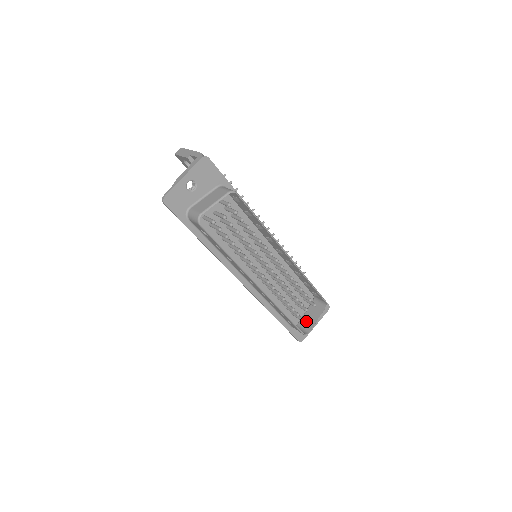
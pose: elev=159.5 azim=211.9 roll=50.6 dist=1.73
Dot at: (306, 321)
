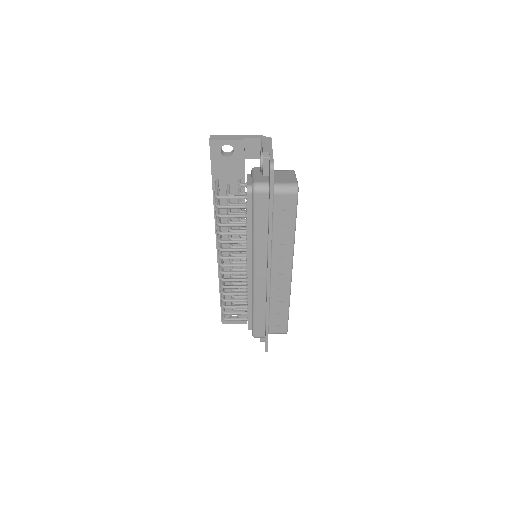
Dot at: occluded
